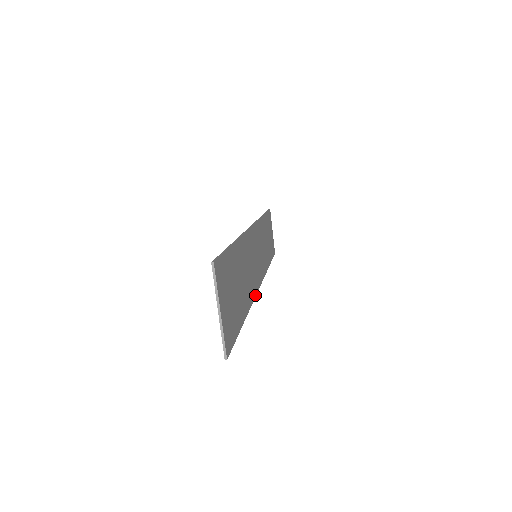
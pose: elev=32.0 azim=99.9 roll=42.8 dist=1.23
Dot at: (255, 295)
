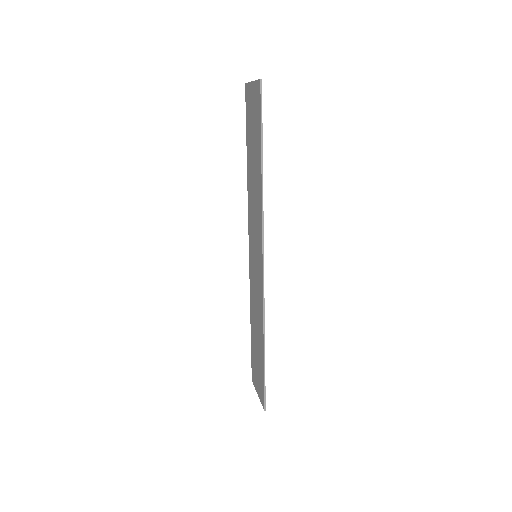
Dot at: occluded
